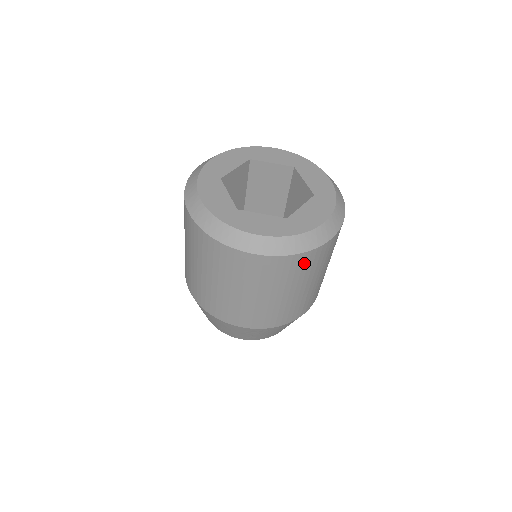
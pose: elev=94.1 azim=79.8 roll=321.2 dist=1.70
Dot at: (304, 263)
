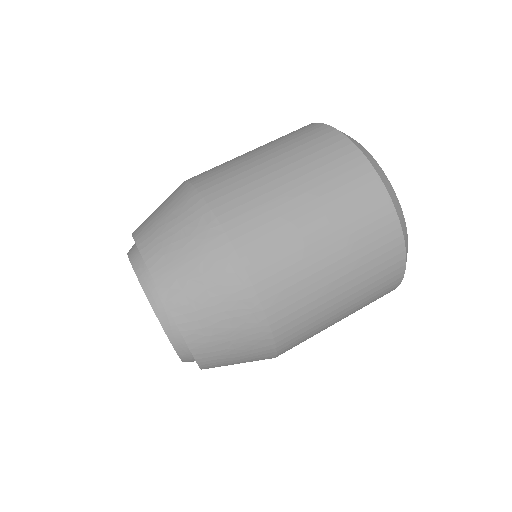
Dot at: (383, 238)
